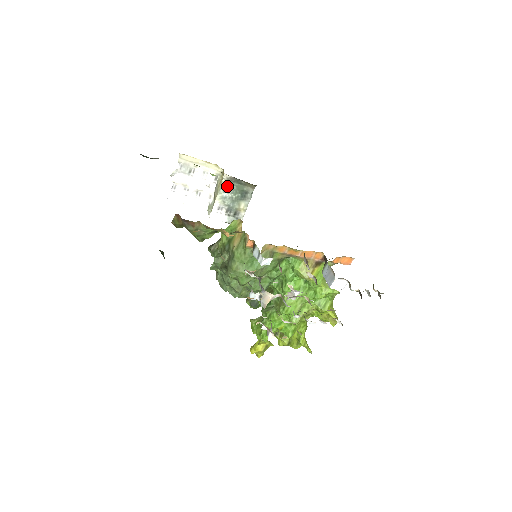
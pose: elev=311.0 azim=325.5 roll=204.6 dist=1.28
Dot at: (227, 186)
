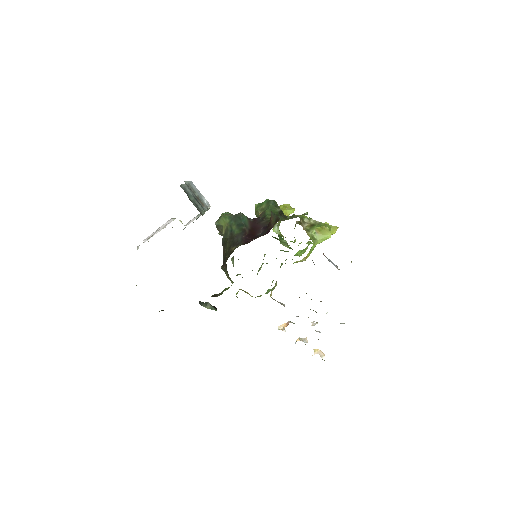
Dot at: occluded
